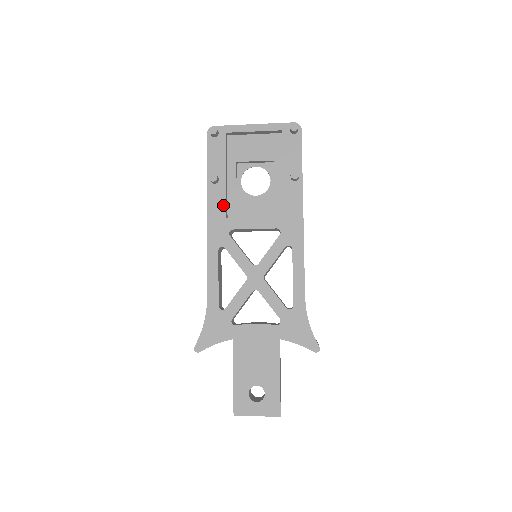
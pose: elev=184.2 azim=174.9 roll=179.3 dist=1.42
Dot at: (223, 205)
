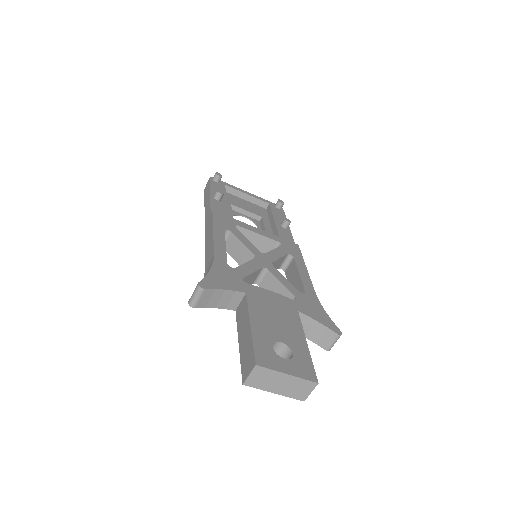
Dot at: (225, 213)
